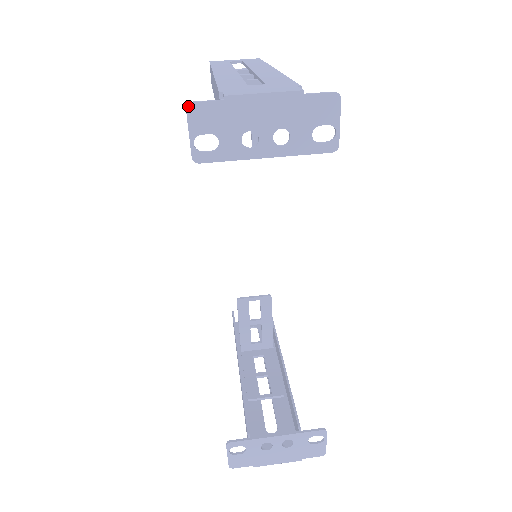
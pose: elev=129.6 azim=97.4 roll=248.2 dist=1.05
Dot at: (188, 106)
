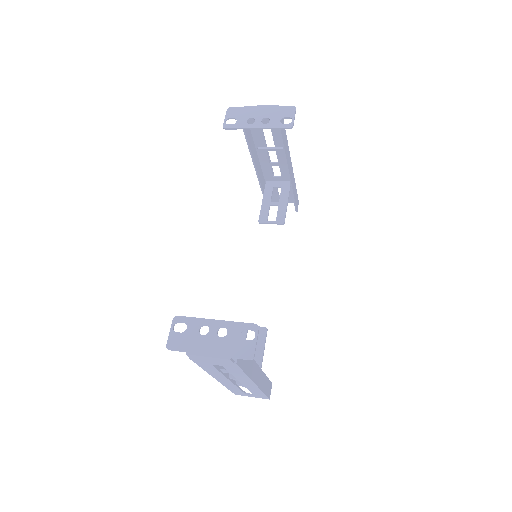
Dot at: (228, 109)
